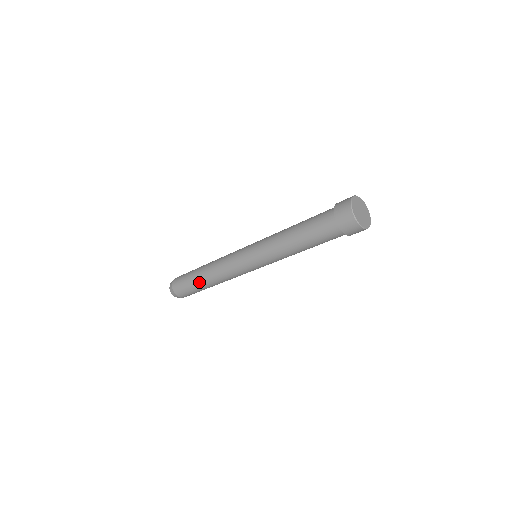
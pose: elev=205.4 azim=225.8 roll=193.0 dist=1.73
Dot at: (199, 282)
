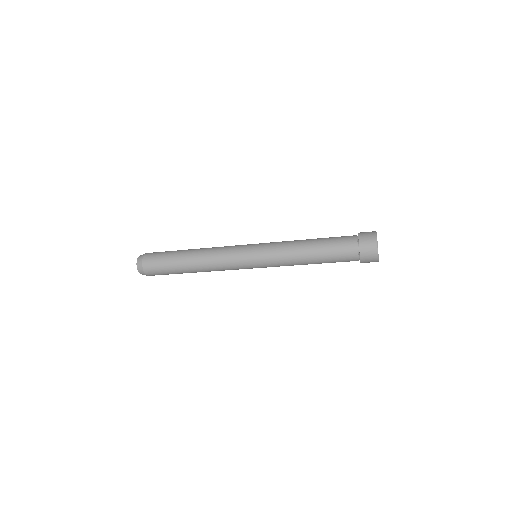
Dot at: (182, 257)
